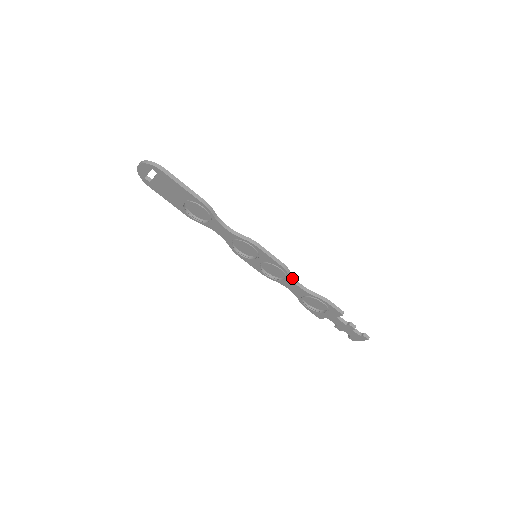
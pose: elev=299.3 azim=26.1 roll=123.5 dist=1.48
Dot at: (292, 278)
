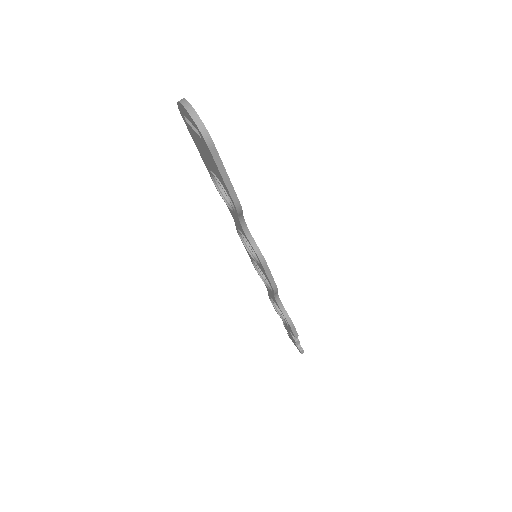
Dot at: (275, 294)
